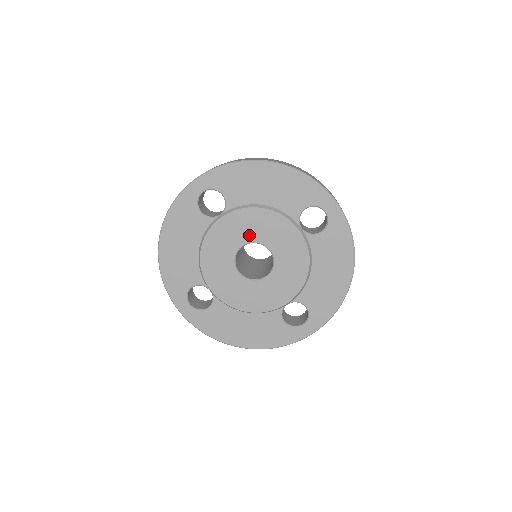
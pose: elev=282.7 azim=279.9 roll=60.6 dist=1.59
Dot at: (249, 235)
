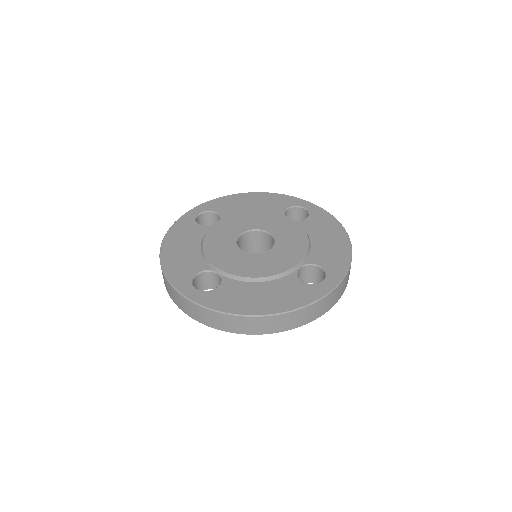
Dot at: (245, 226)
